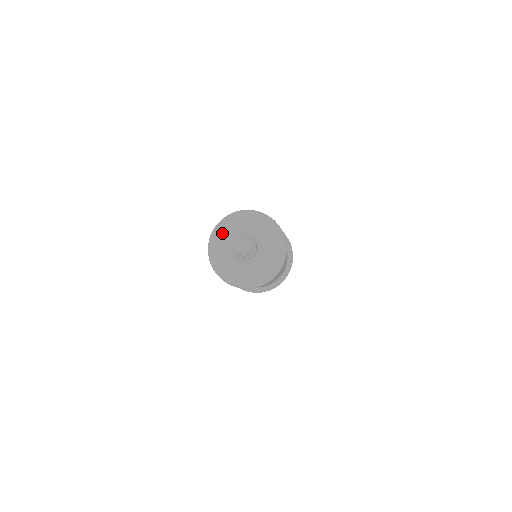
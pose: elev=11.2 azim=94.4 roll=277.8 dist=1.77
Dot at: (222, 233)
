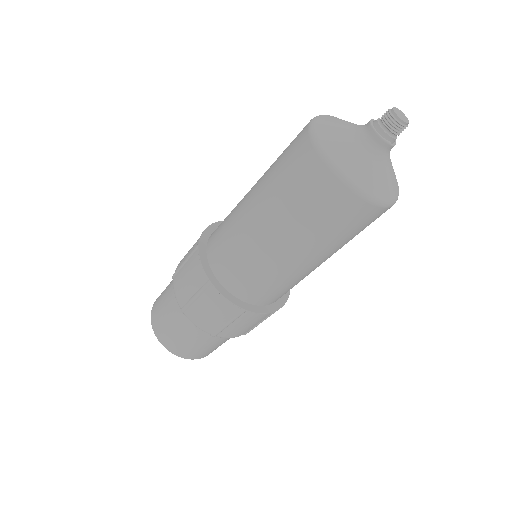
Dot at: (332, 125)
